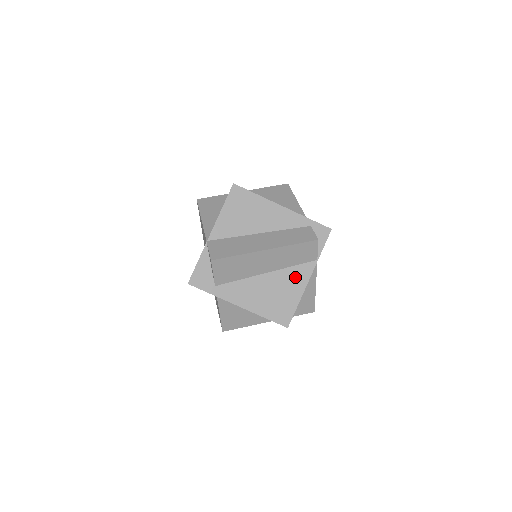
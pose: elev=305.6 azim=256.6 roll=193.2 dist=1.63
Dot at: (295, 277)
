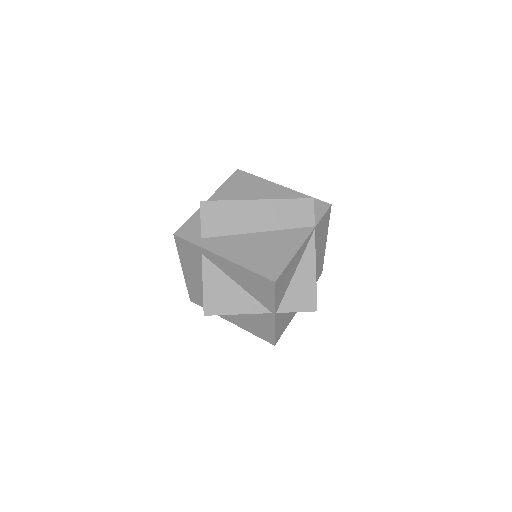
Dot at: (289, 238)
